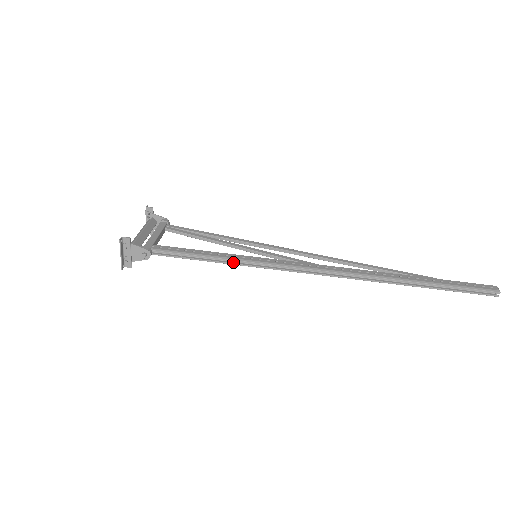
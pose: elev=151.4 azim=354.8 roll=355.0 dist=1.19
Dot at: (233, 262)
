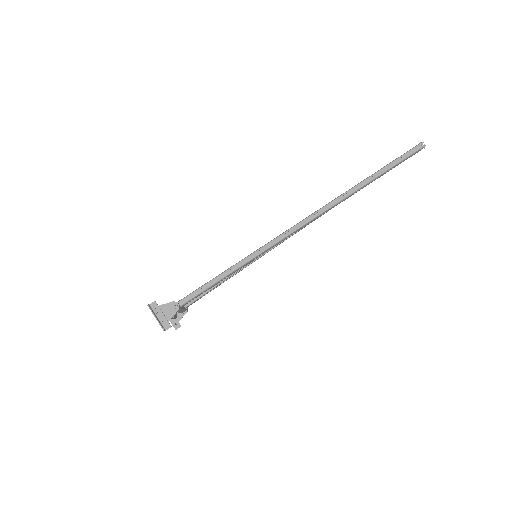
Dot at: occluded
